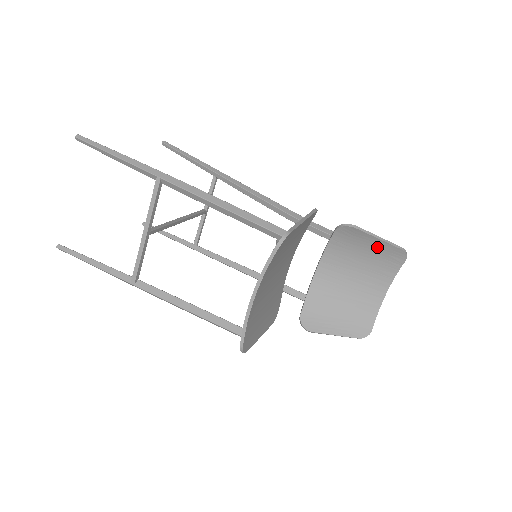
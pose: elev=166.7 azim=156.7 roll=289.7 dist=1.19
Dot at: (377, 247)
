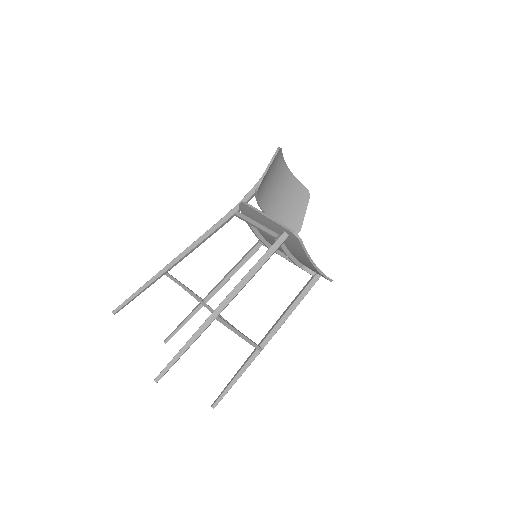
Dot at: (271, 167)
